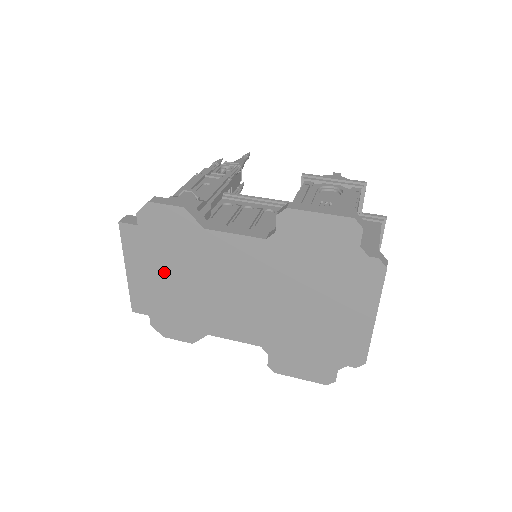
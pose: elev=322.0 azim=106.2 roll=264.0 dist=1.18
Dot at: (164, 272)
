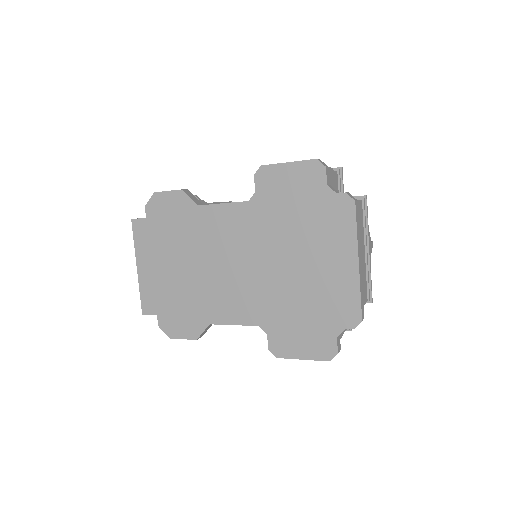
Dot at: (168, 261)
